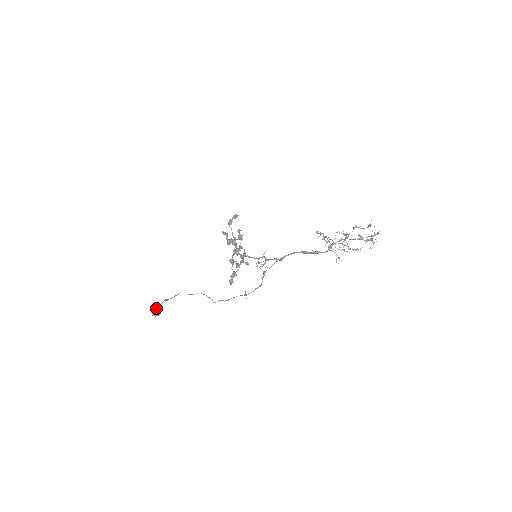
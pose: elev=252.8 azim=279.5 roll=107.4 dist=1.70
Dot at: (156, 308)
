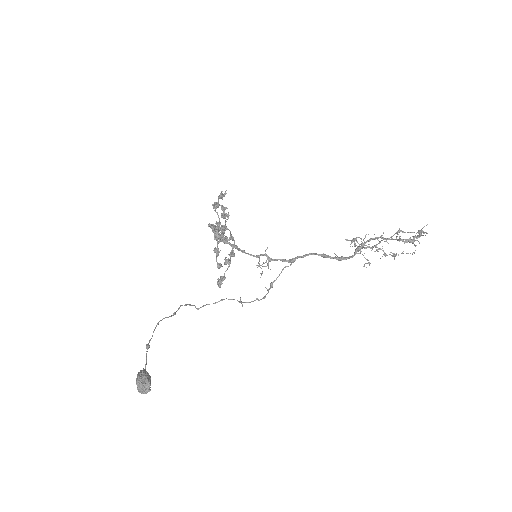
Dot at: (144, 385)
